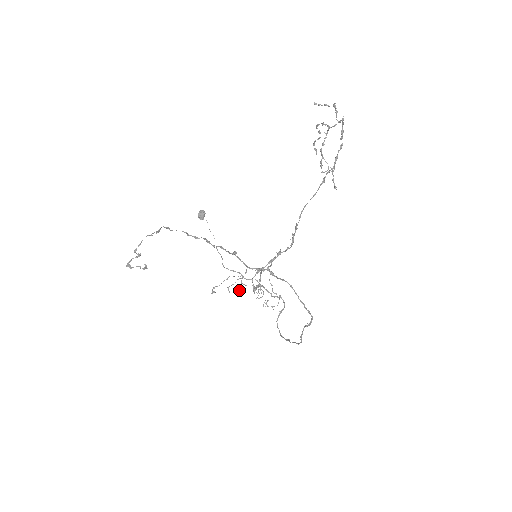
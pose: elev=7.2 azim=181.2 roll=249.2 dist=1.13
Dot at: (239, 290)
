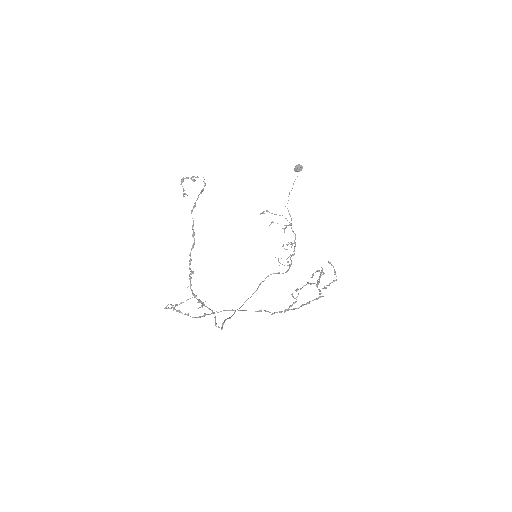
Dot at: occluded
